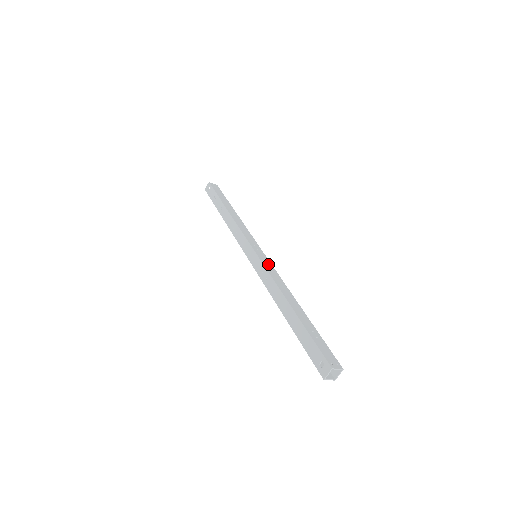
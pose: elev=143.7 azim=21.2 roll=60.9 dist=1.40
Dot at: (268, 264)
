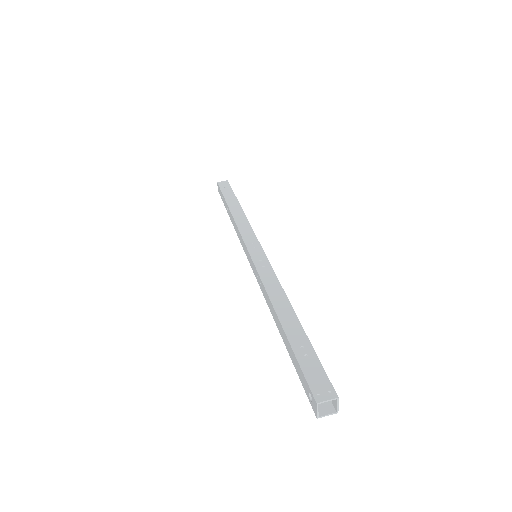
Dot at: (263, 264)
